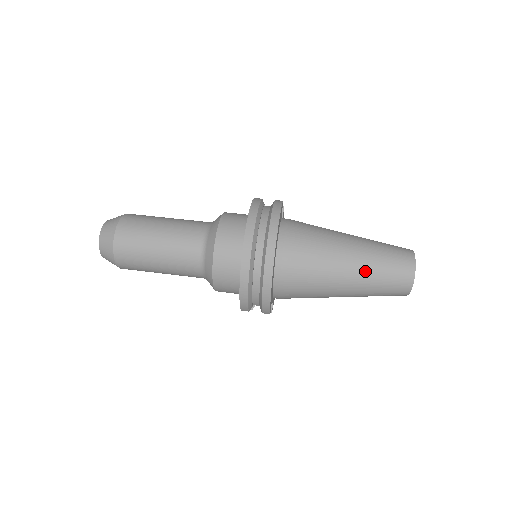
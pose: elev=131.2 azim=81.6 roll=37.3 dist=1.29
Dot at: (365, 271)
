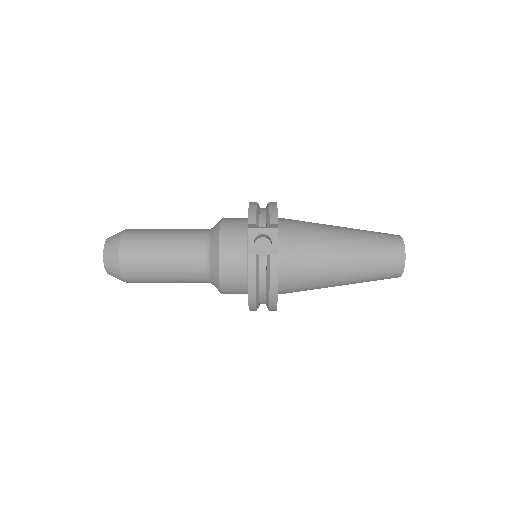
Dot at: occluded
